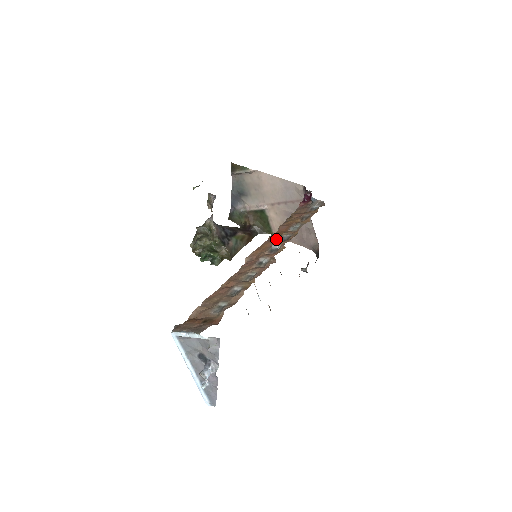
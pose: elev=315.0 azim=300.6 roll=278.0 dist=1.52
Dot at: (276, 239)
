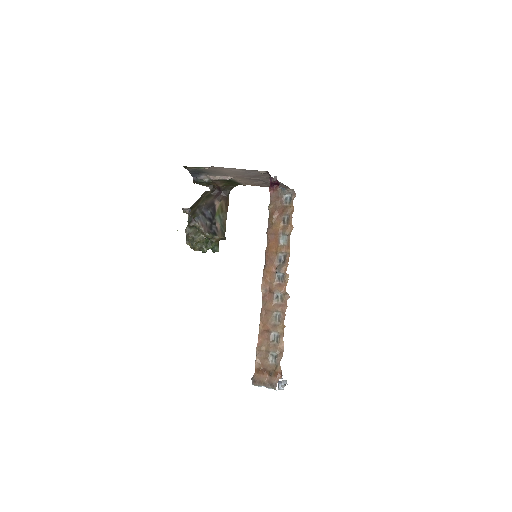
Dot at: (275, 261)
